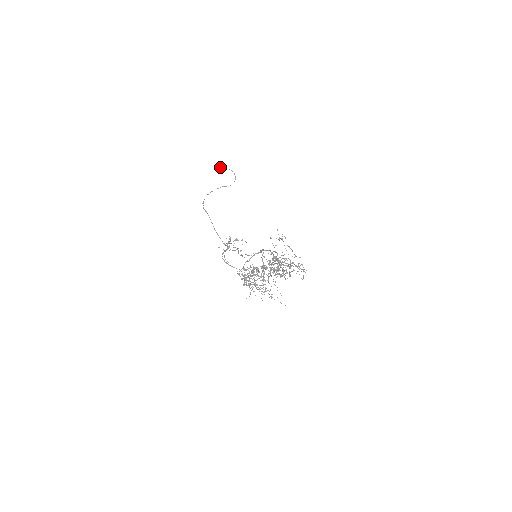
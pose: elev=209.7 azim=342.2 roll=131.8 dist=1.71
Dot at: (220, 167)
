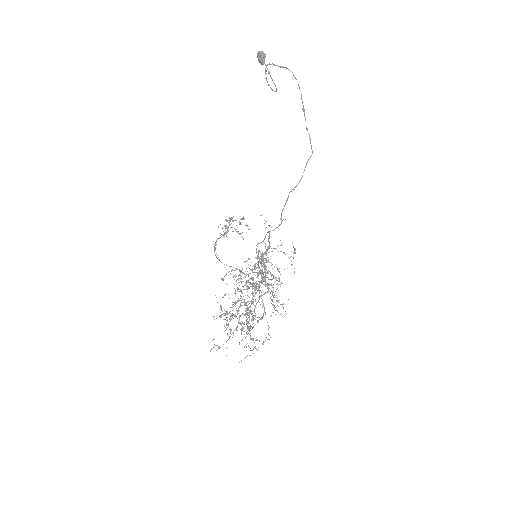
Dot at: (257, 54)
